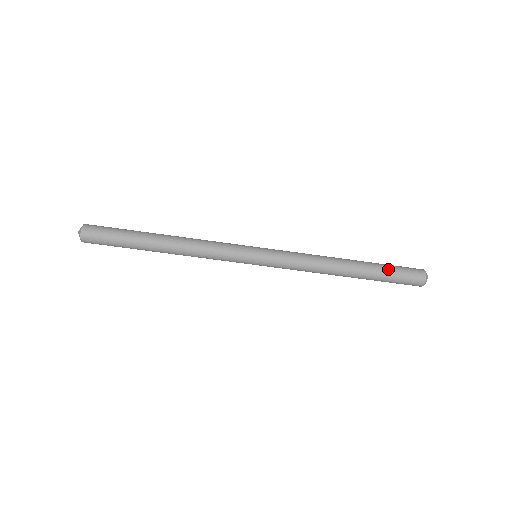
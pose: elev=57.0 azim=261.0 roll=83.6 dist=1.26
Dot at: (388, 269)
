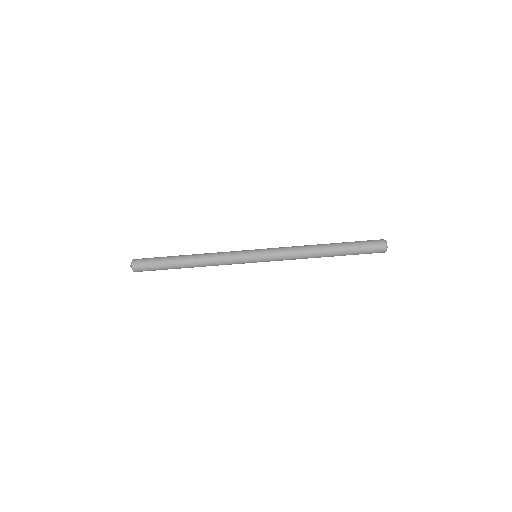
Dot at: (354, 243)
